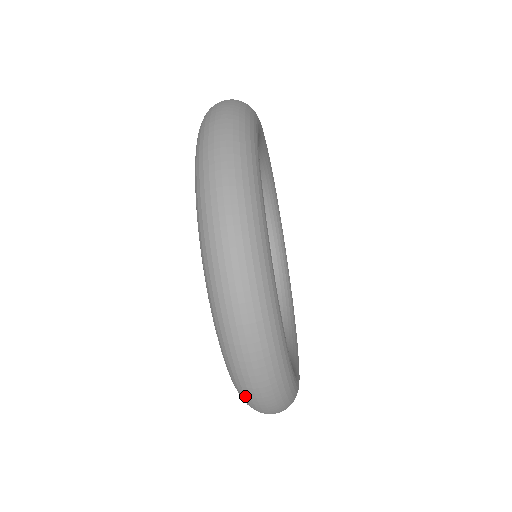
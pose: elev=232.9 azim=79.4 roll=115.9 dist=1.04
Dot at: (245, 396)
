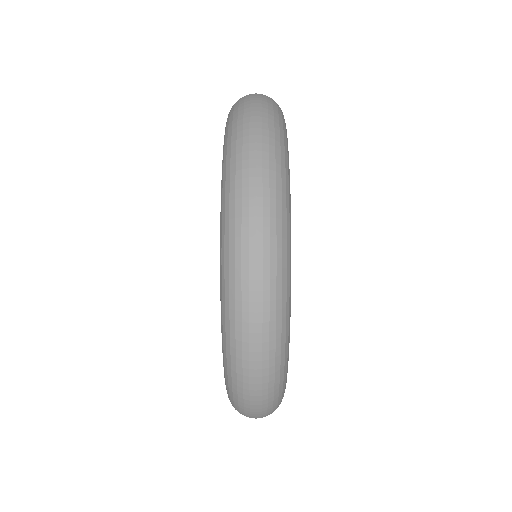
Dot at: (240, 413)
